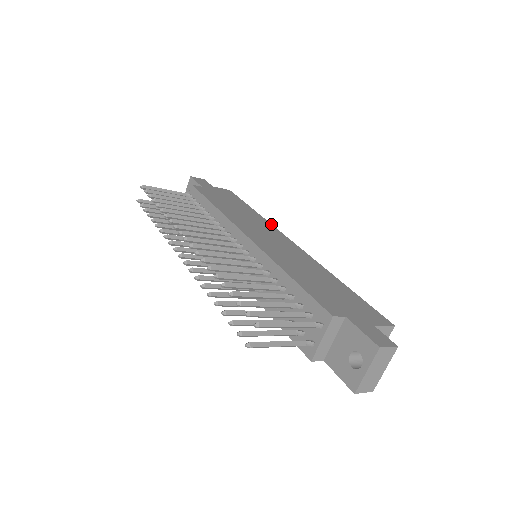
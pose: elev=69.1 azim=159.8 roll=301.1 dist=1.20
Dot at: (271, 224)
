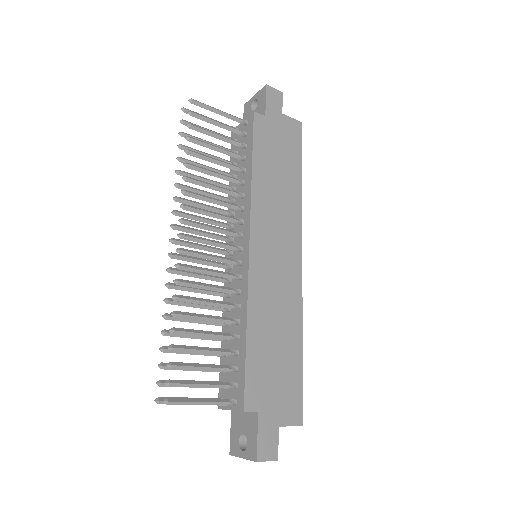
Dot at: occluded
